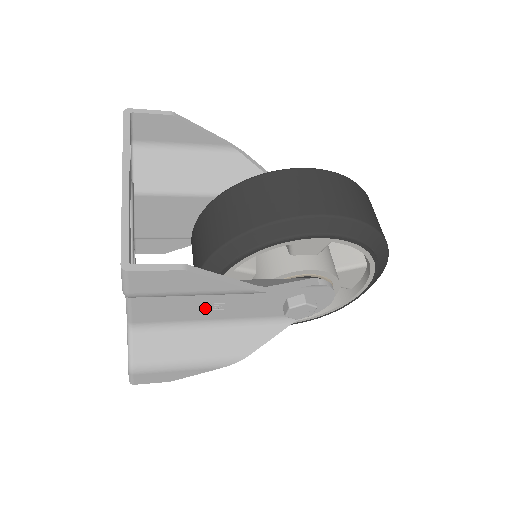
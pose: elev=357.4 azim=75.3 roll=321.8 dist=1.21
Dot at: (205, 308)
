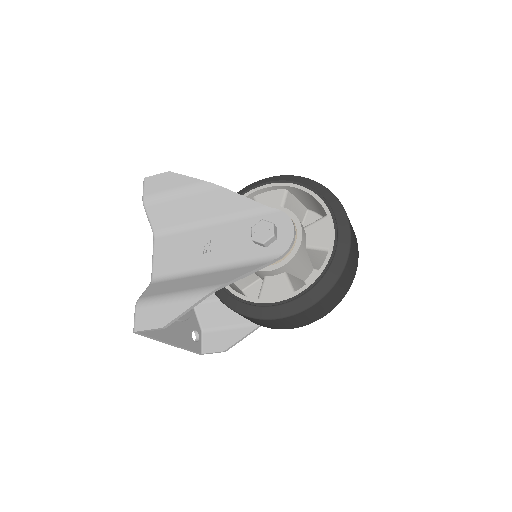
Dot at: (198, 252)
